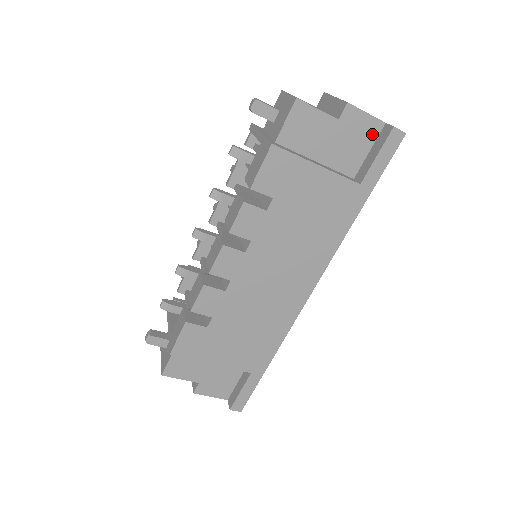
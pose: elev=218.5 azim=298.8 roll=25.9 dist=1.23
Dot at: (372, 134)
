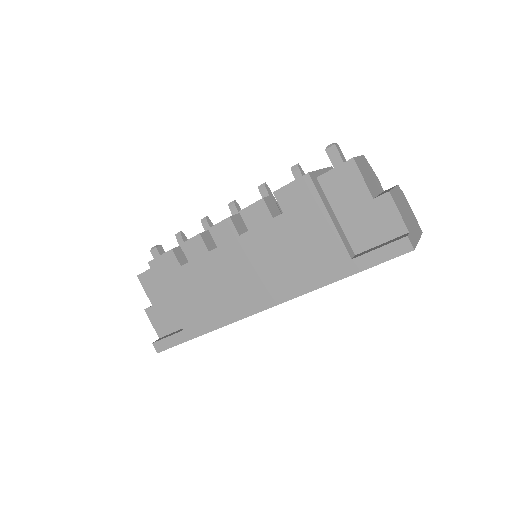
Dot at: (393, 232)
